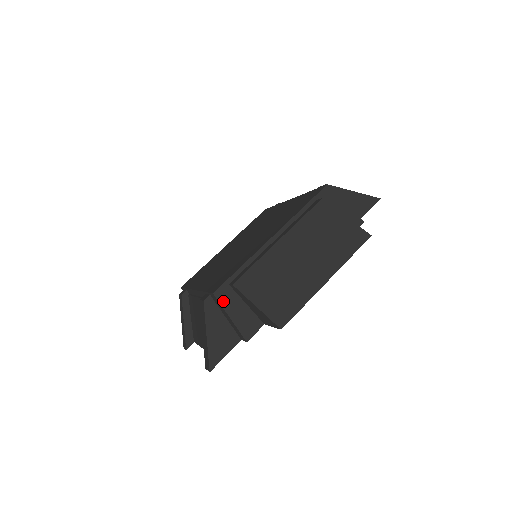
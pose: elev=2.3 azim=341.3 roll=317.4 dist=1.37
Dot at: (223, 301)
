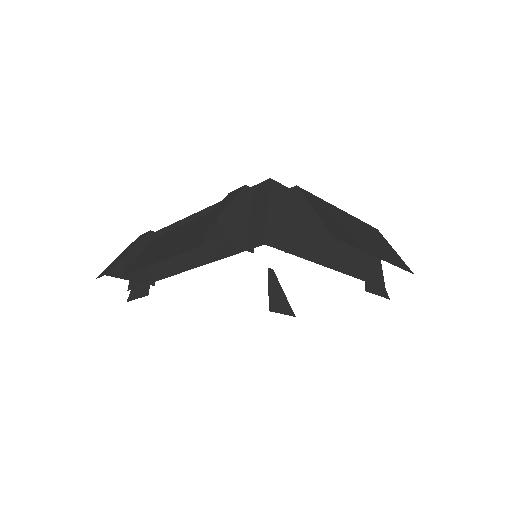
Dot at: (272, 193)
